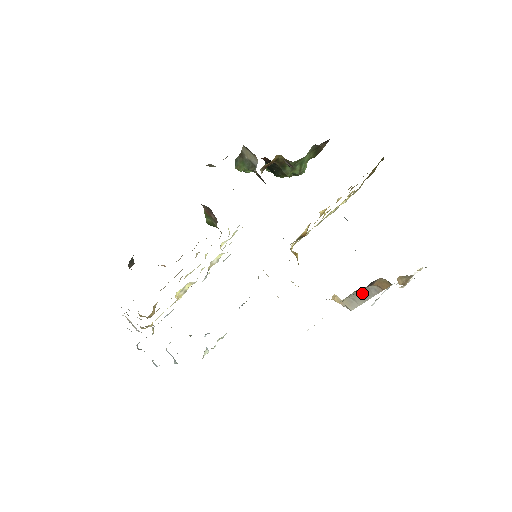
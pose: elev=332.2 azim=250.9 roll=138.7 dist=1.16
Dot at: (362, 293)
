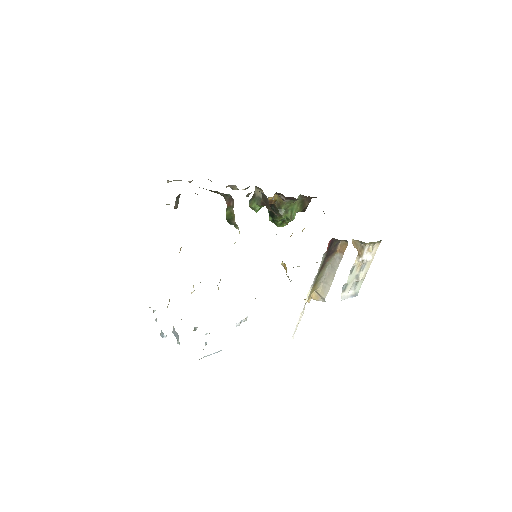
Dot at: (331, 269)
